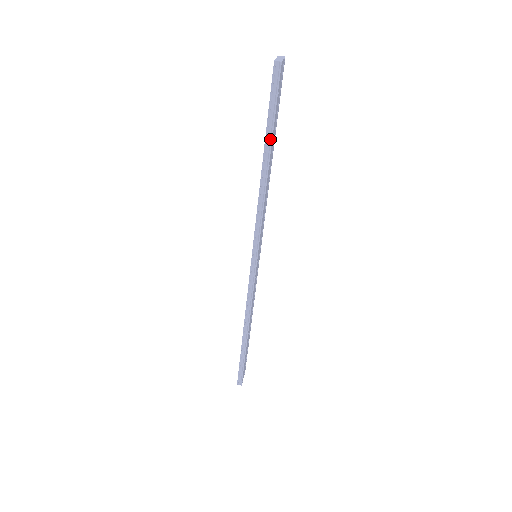
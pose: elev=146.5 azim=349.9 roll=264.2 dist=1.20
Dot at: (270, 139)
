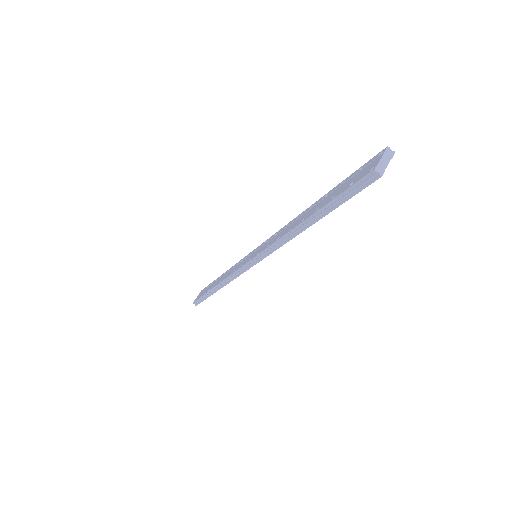
Dot at: (323, 214)
